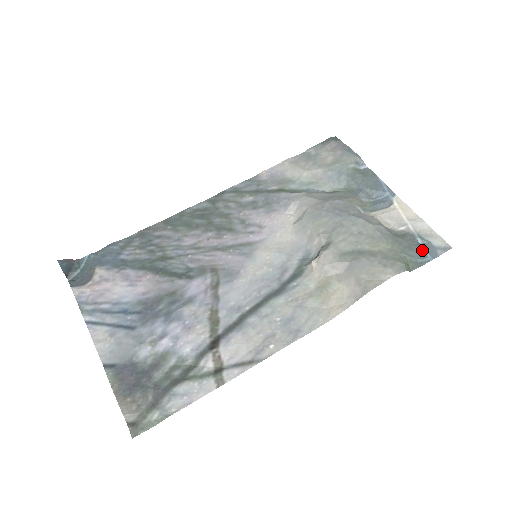
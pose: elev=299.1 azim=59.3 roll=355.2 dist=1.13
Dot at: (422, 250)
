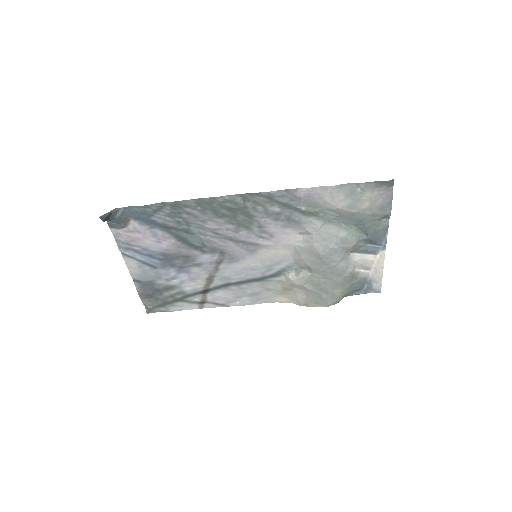
Dot at: (362, 289)
